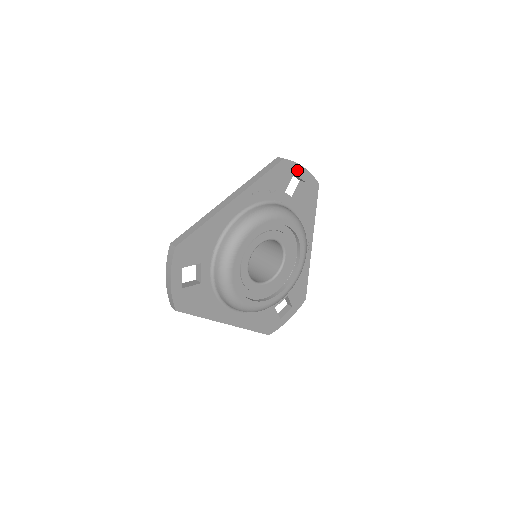
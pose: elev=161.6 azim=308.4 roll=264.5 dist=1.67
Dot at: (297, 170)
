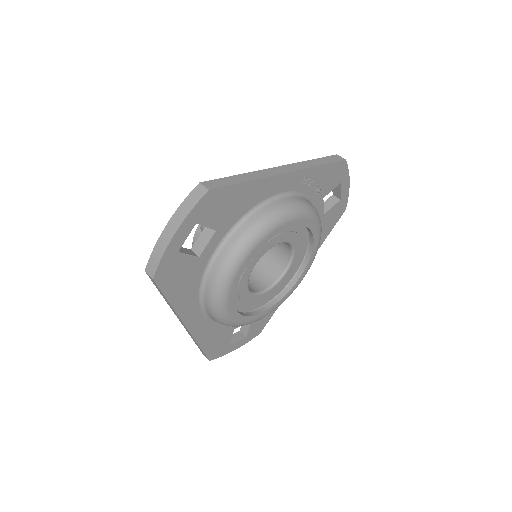
Dot at: (344, 181)
